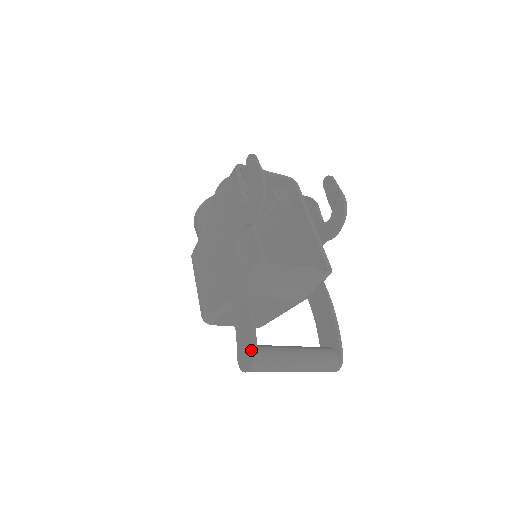
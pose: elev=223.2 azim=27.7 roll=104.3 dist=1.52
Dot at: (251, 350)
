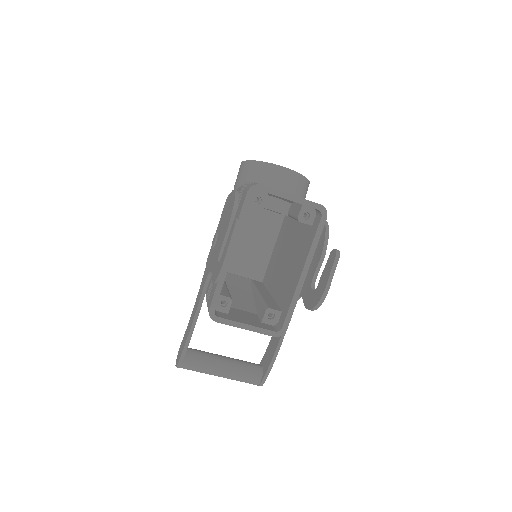
Dot at: (179, 359)
